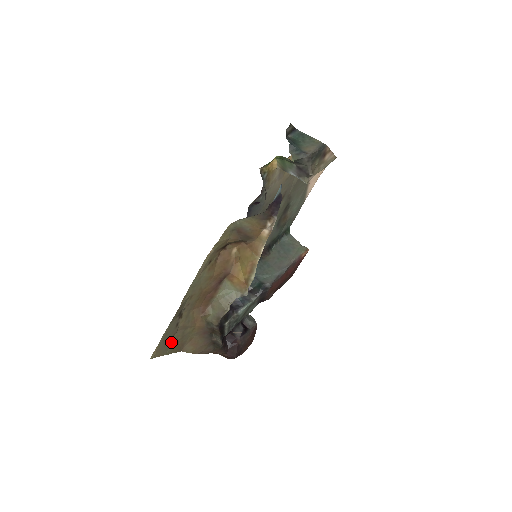
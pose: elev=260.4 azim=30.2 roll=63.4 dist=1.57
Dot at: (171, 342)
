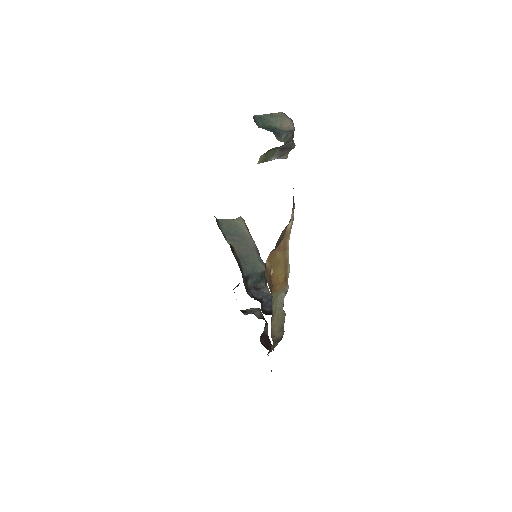
Dot at: occluded
